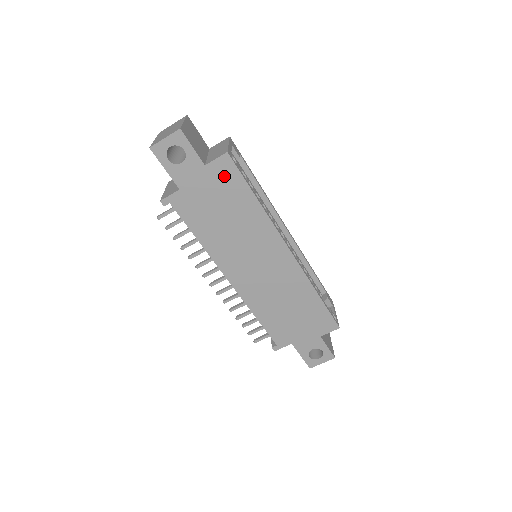
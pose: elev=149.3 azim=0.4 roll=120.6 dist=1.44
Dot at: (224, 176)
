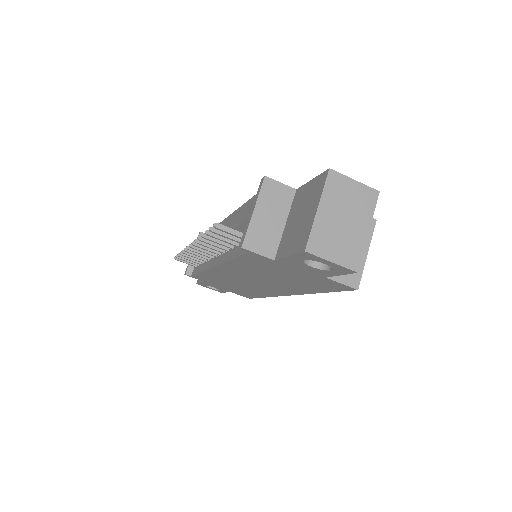
Dot at: (326, 284)
